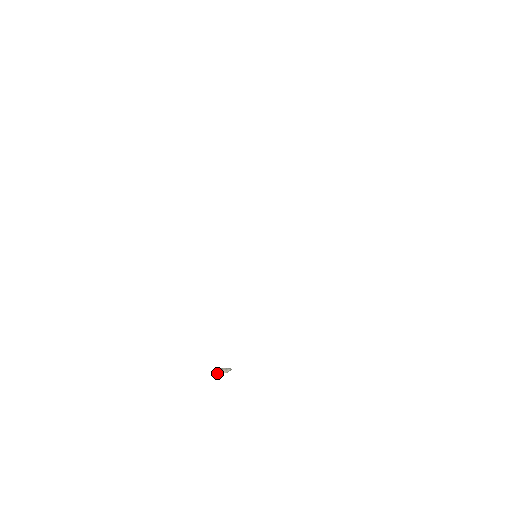
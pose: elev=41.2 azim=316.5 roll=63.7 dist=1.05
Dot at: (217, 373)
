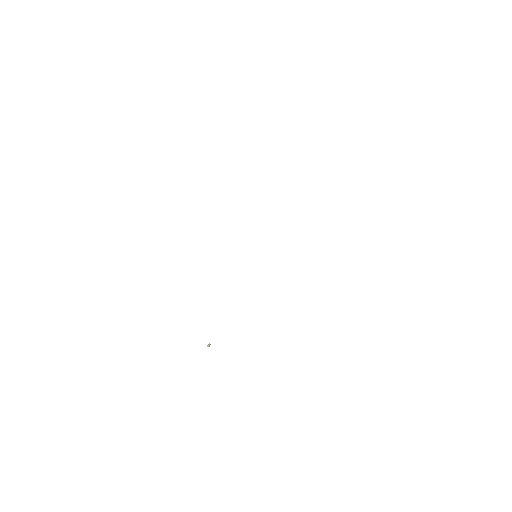
Dot at: occluded
